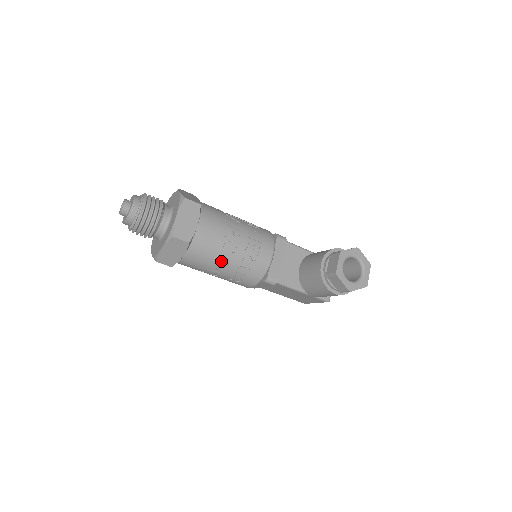
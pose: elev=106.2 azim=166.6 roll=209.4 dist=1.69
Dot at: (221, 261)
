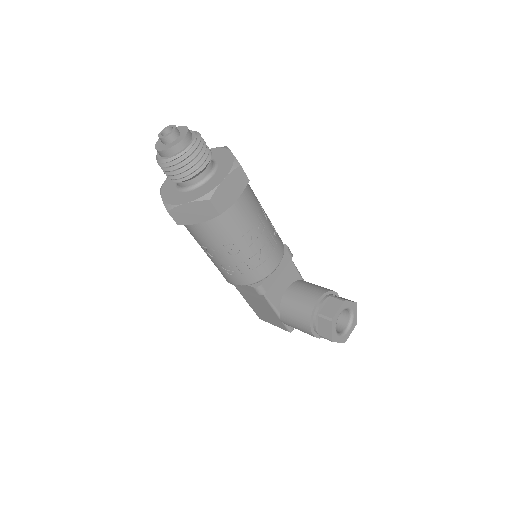
Dot at: (232, 247)
